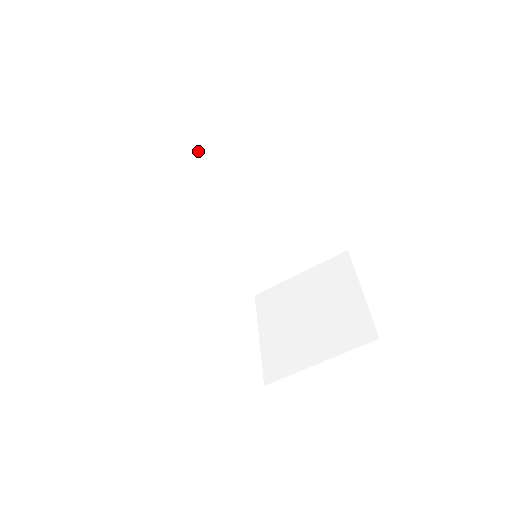
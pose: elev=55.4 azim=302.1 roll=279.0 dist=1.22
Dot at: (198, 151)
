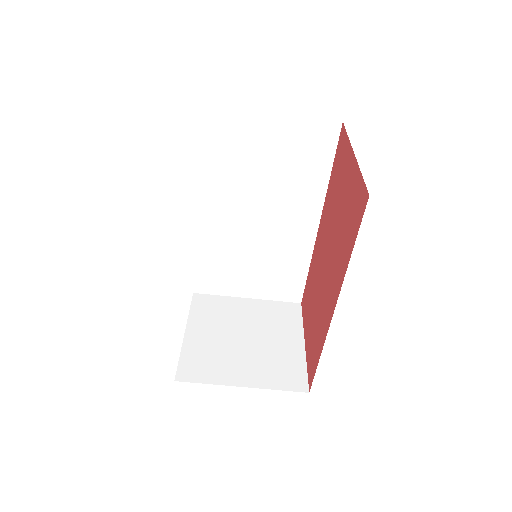
Dot at: (268, 134)
